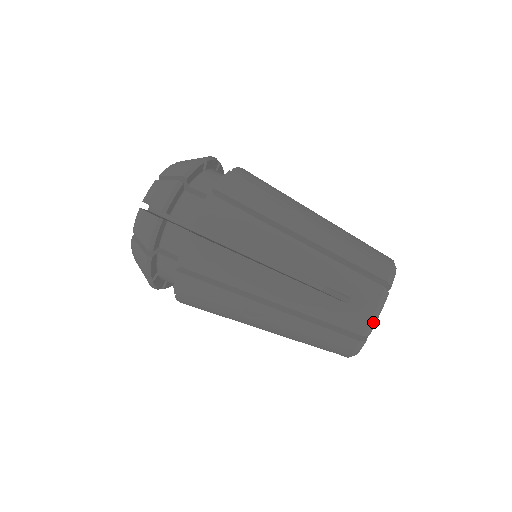
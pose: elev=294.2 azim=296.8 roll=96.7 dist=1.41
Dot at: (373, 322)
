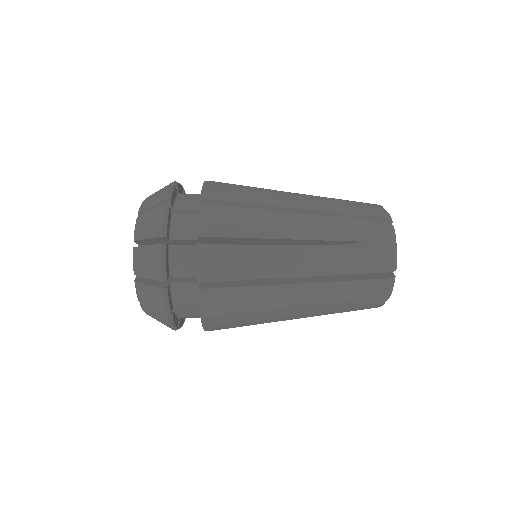
Dot at: (387, 212)
